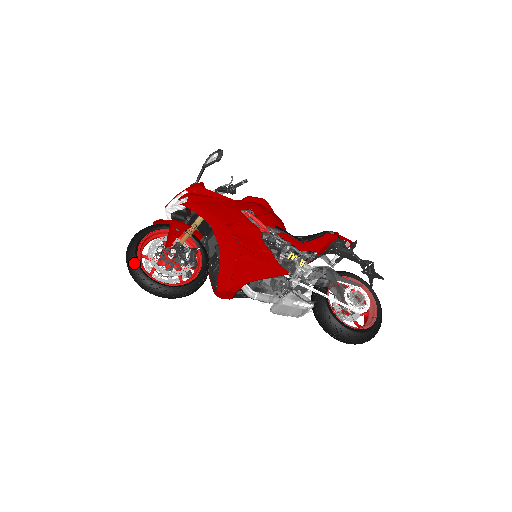
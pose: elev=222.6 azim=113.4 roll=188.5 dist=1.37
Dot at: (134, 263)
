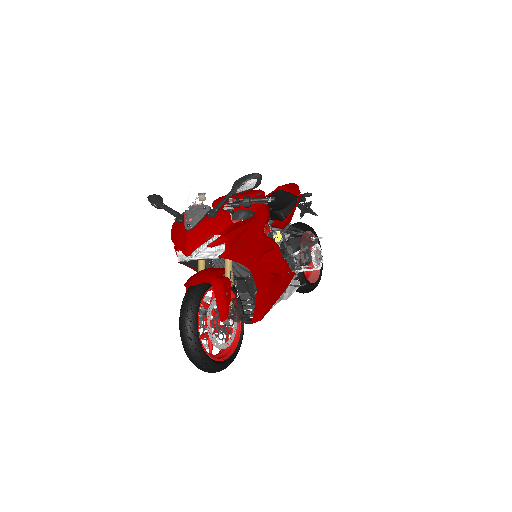
Dot at: (205, 359)
